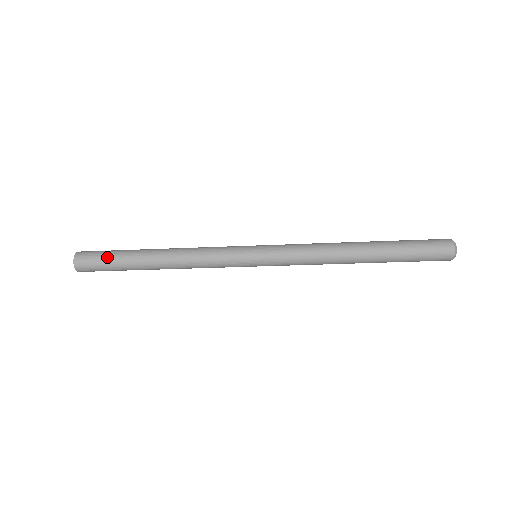
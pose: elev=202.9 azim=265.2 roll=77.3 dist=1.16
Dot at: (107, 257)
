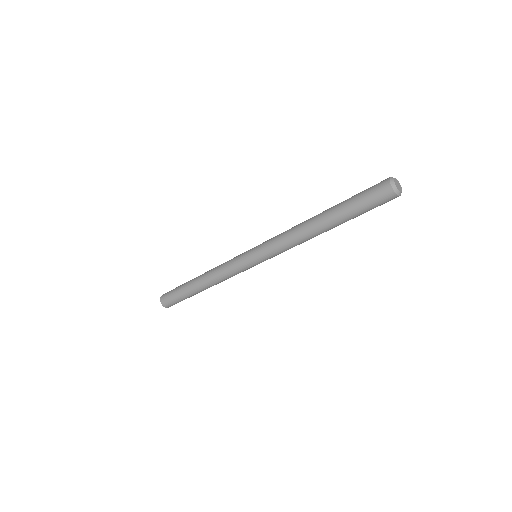
Dot at: (175, 295)
